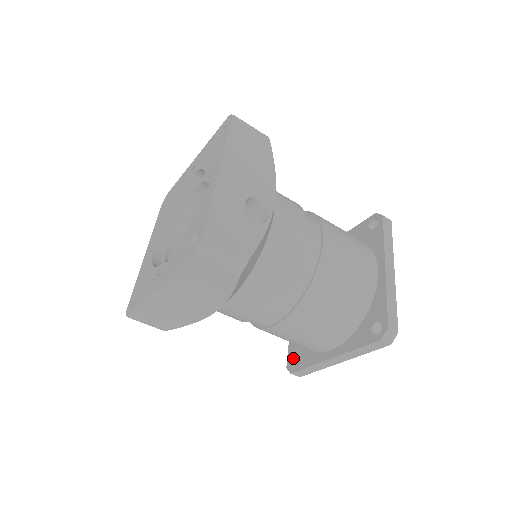
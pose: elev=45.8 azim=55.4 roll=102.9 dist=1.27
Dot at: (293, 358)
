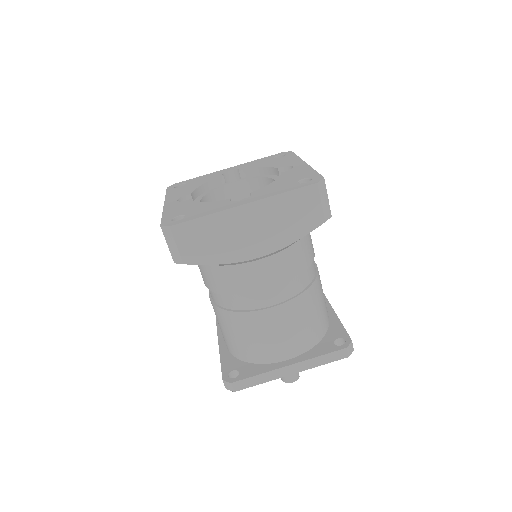
Dot at: (230, 373)
